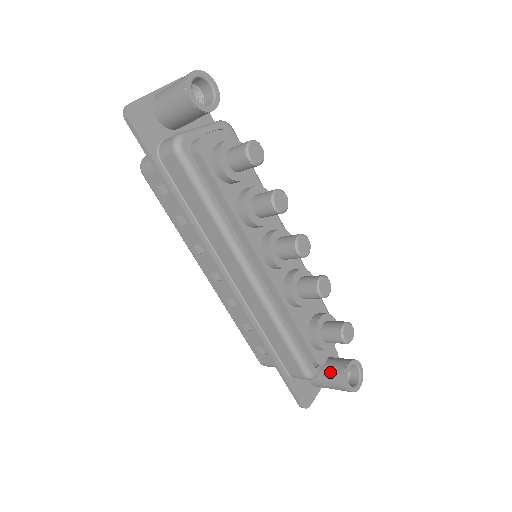
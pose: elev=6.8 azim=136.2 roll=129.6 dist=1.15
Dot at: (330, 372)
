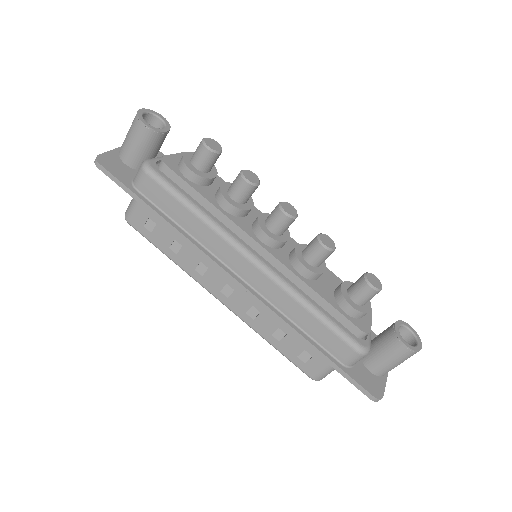
Dot at: (382, 343)
